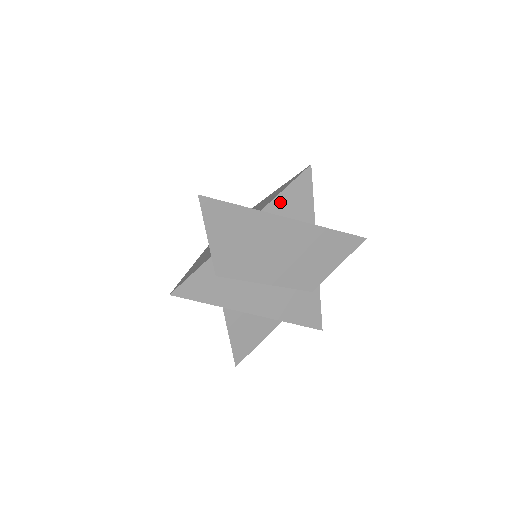
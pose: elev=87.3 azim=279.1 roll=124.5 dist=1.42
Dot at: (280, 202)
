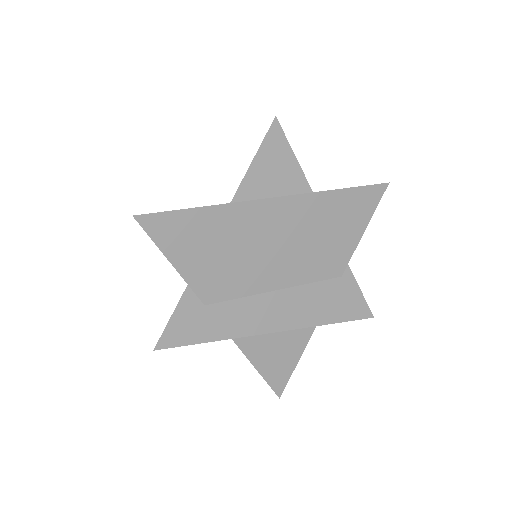
Dot at: (253, 181)
